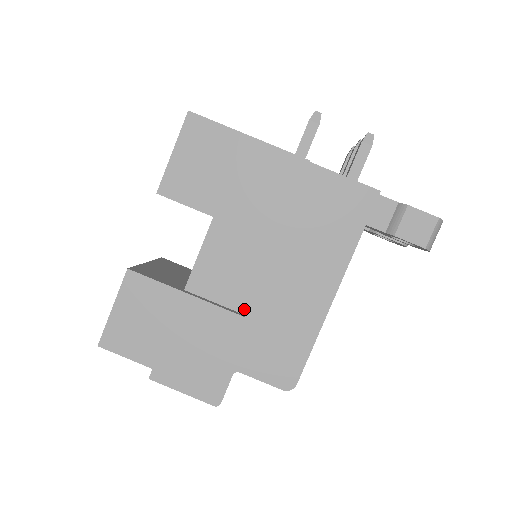
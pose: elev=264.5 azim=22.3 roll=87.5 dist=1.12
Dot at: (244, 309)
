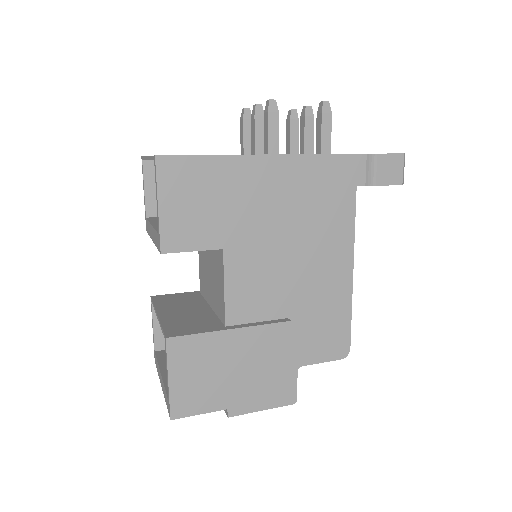
Dot at: (285, 314)
